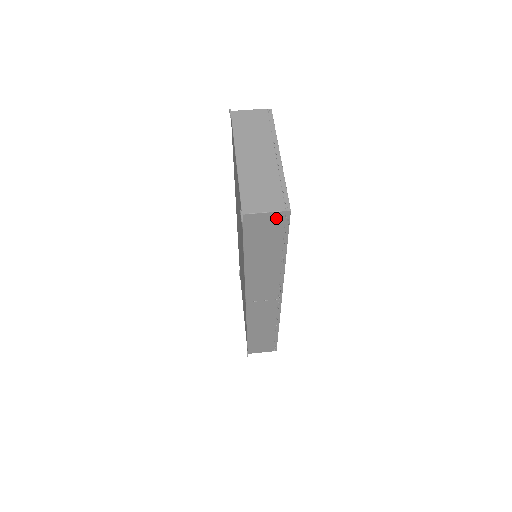
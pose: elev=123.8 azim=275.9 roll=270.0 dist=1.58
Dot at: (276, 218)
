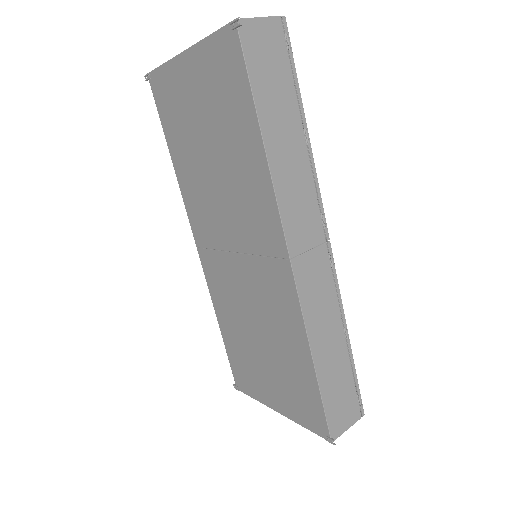
Dot at: (274, 31)
